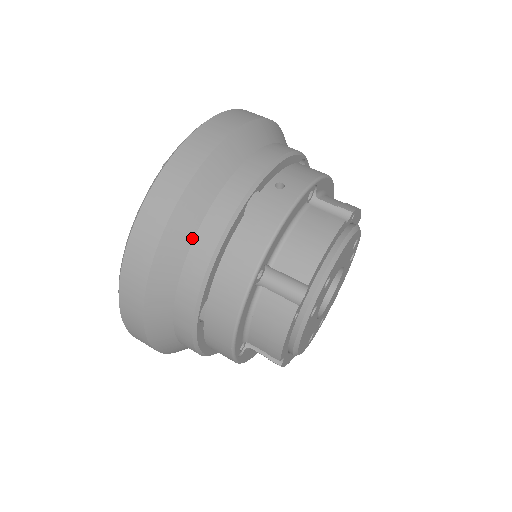
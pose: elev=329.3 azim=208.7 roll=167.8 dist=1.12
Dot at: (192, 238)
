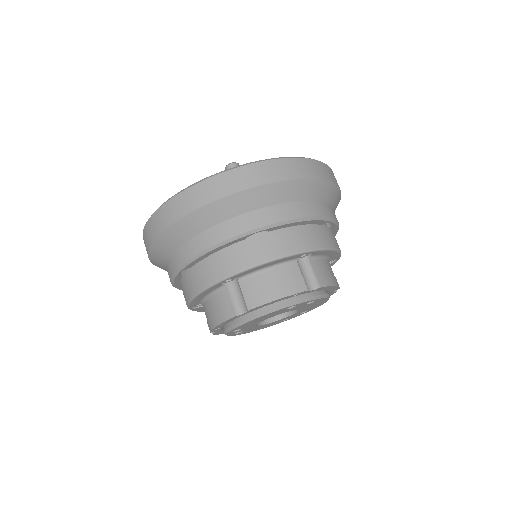
Dot at: (303, 199)
